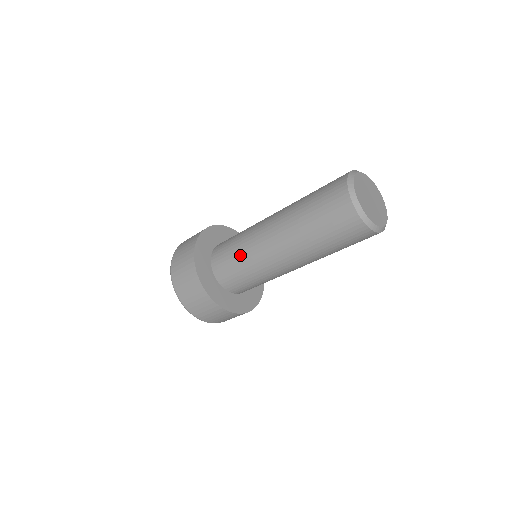
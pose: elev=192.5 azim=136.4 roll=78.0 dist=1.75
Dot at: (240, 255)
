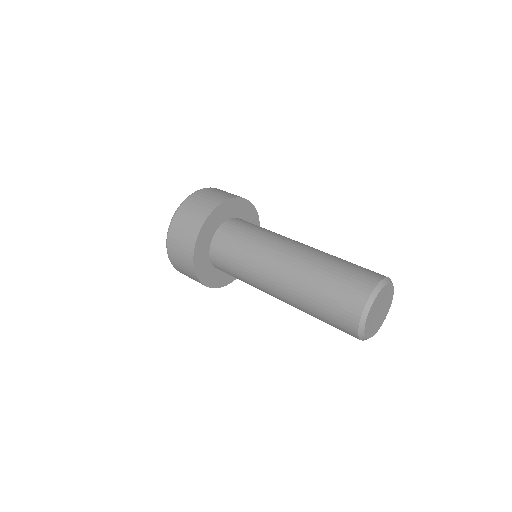
Dot at: (244, 252)
